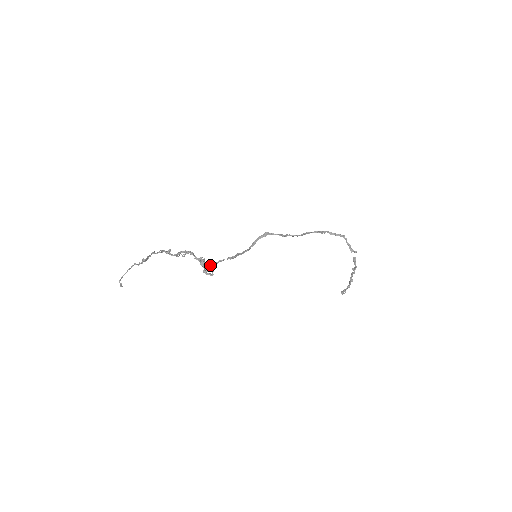
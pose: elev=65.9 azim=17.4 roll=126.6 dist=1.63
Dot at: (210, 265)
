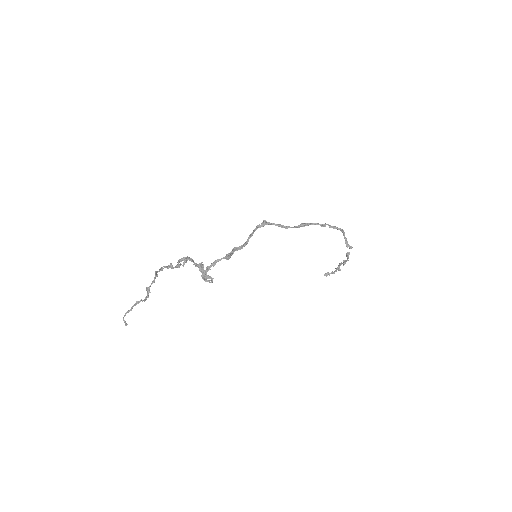
Dot at: (208, 267)
